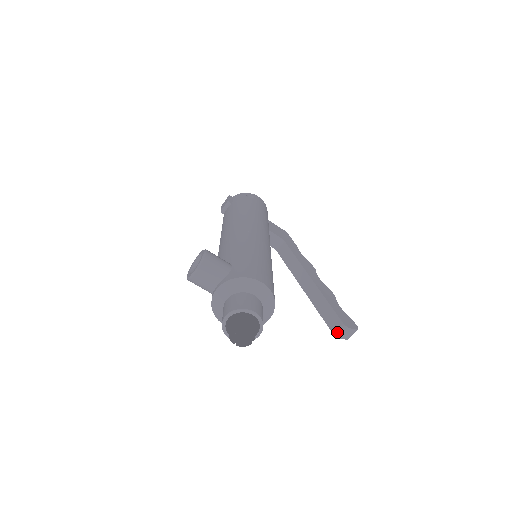
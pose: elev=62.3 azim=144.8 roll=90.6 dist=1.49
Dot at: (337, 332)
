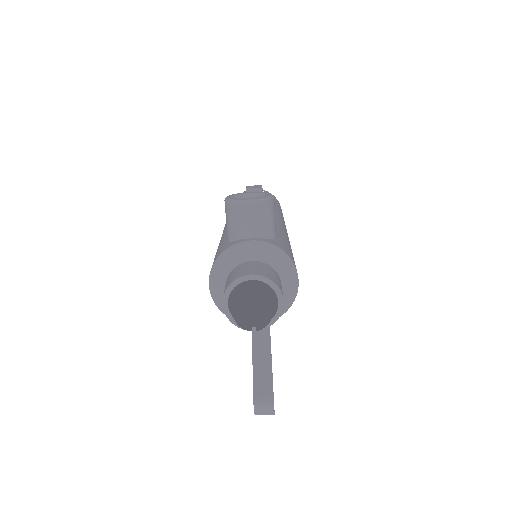
Dot at: (259, 399)
